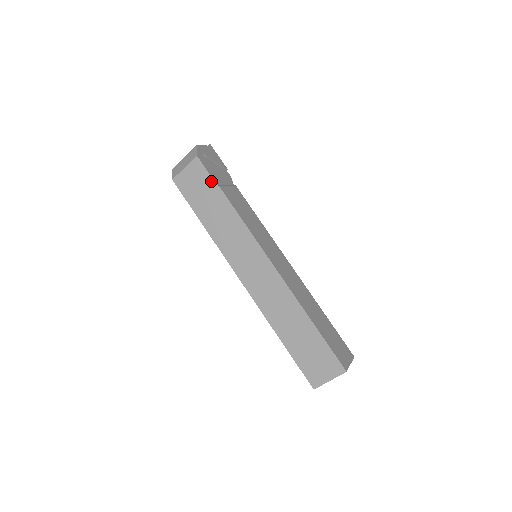
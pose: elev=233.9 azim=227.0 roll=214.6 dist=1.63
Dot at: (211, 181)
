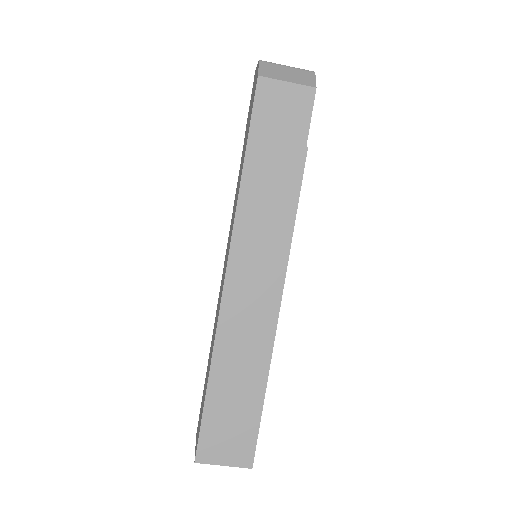
Dot at: (304, 132)
